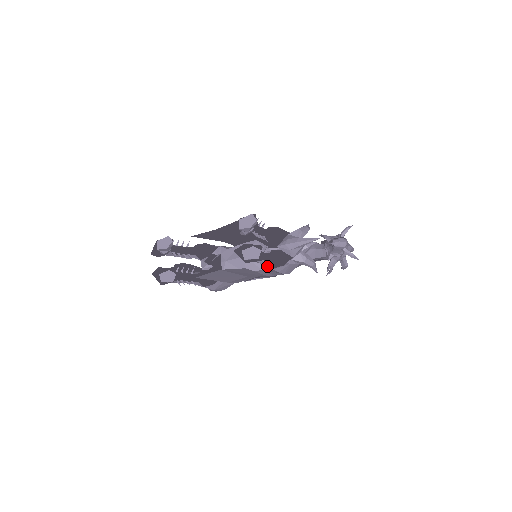
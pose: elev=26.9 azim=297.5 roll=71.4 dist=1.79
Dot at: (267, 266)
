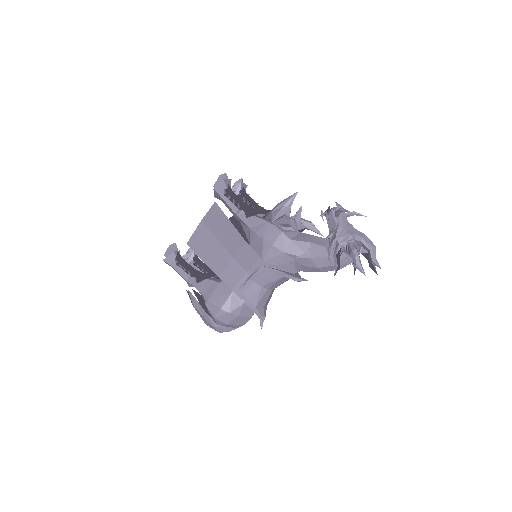
Dot at: (243, 221)
